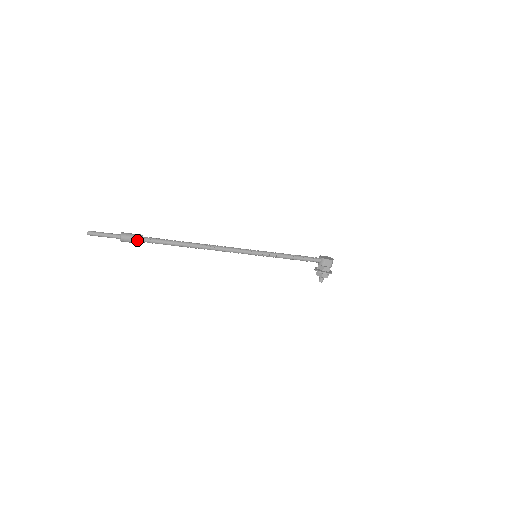
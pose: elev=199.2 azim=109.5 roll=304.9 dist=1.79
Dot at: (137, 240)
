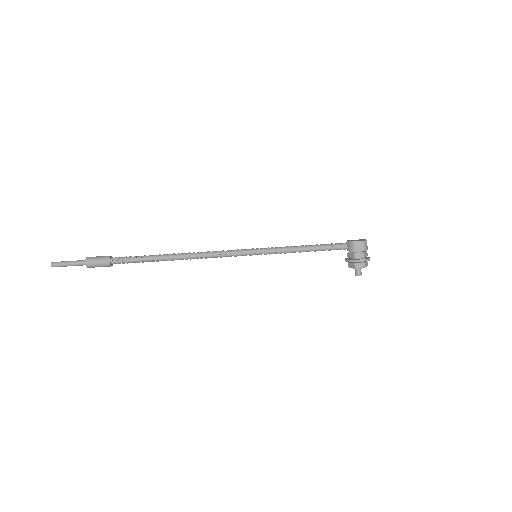
Dot at: (104, 262)
